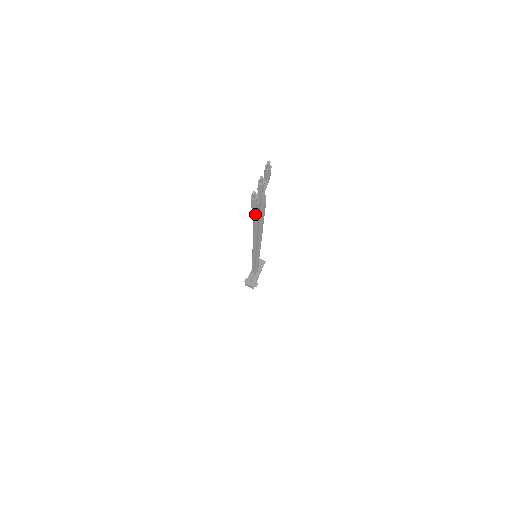
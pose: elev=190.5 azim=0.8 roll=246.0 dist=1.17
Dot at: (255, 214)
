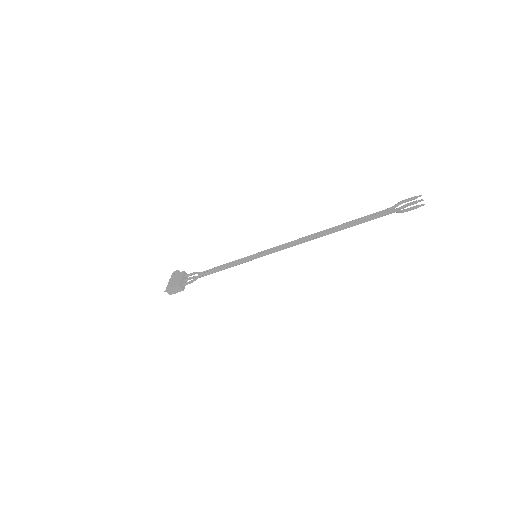
Dot at: (374, 217)
